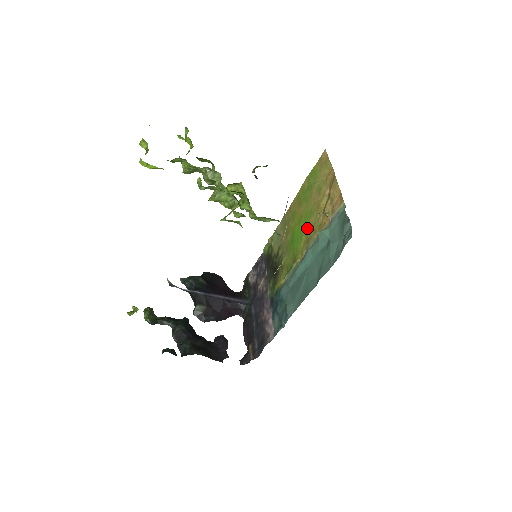
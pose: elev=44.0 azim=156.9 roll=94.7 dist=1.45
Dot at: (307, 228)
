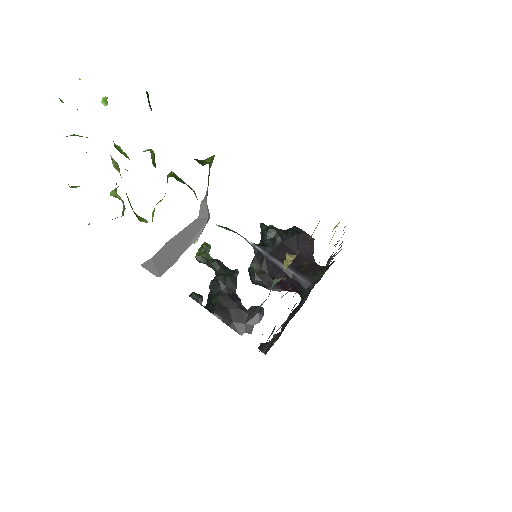
Dot at: occluded
